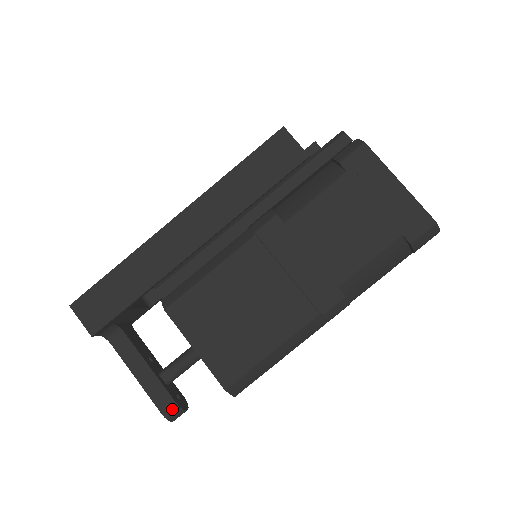
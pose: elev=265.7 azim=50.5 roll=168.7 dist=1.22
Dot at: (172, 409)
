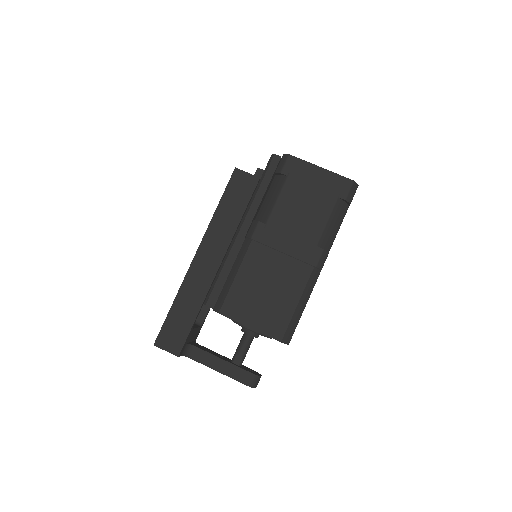
Dot at: (252, 379)
